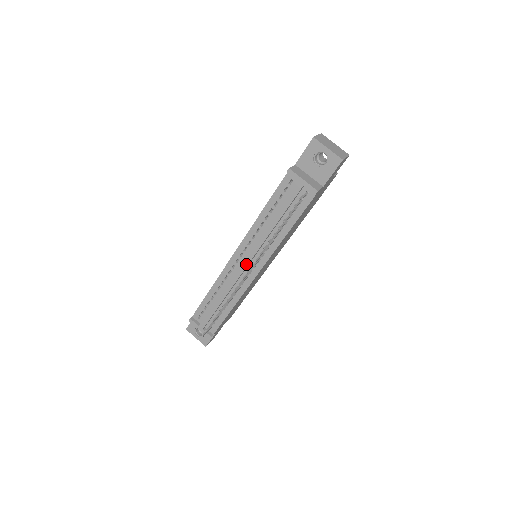
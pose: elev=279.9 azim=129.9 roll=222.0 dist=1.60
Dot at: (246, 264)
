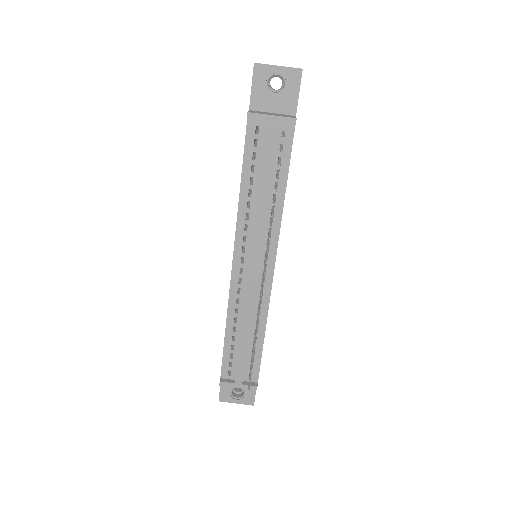
Dot at: (255, 266)
